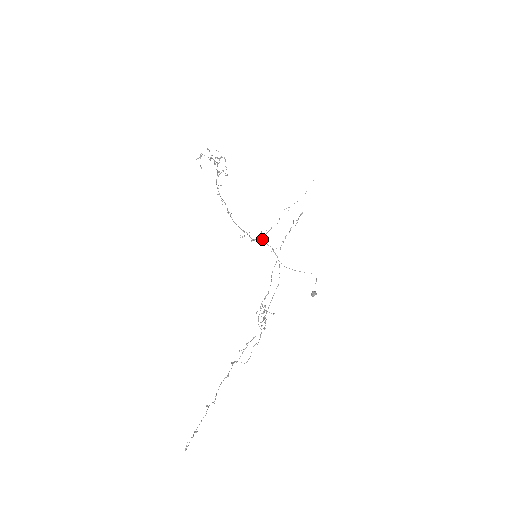
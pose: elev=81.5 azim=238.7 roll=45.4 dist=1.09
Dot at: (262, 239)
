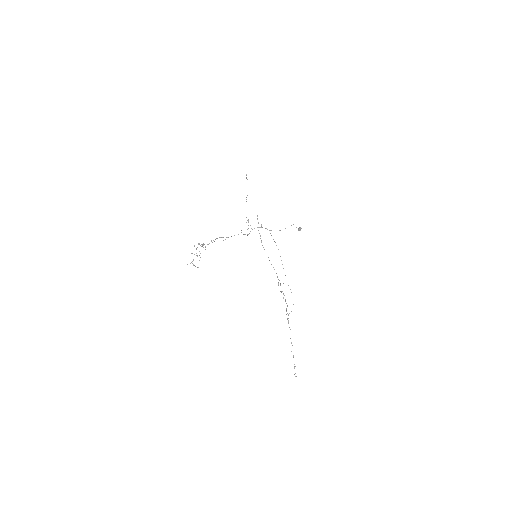
Dot at: (251, 228)
